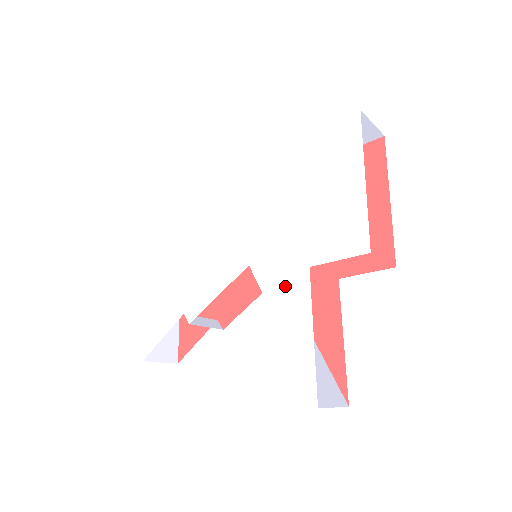
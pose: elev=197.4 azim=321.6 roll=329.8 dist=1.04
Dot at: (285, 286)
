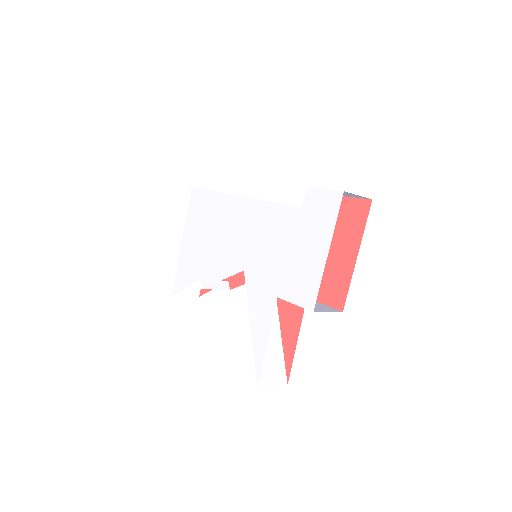
Dot at: (260, 301)
